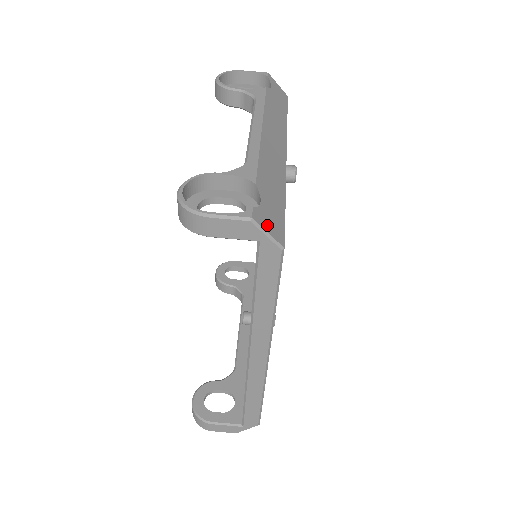
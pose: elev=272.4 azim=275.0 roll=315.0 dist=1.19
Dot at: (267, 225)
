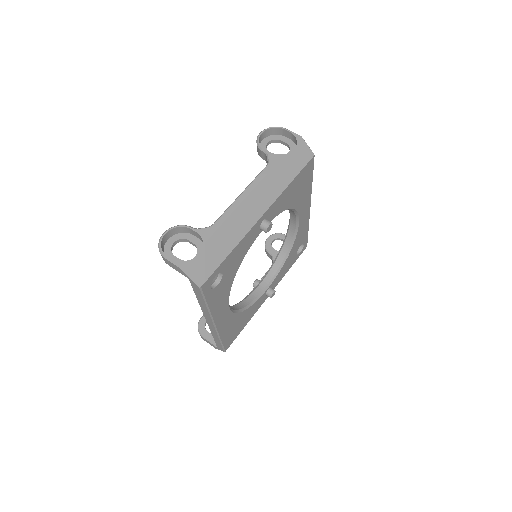
Dot at: (194, 272)
